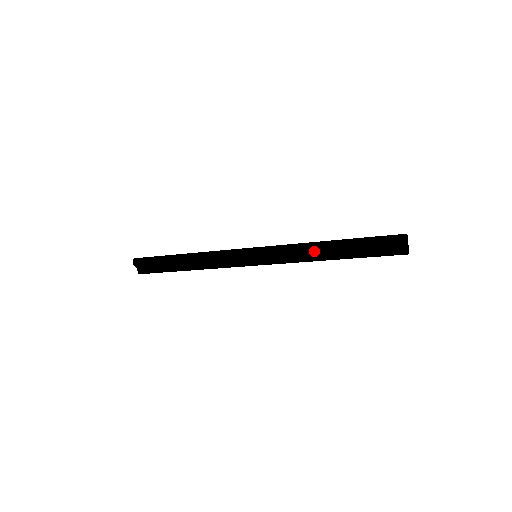
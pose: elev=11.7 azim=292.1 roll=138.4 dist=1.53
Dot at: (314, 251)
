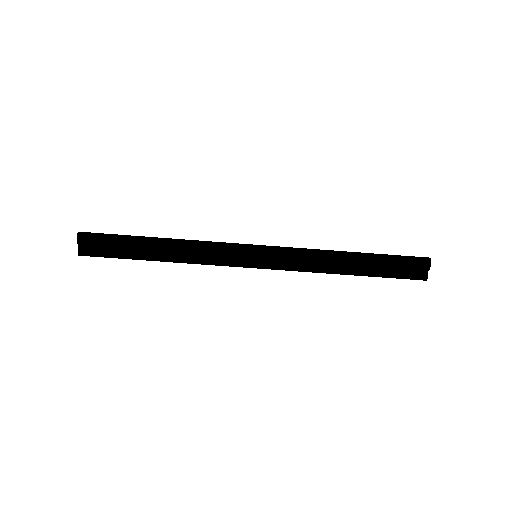
Dot at: (330, 260)
